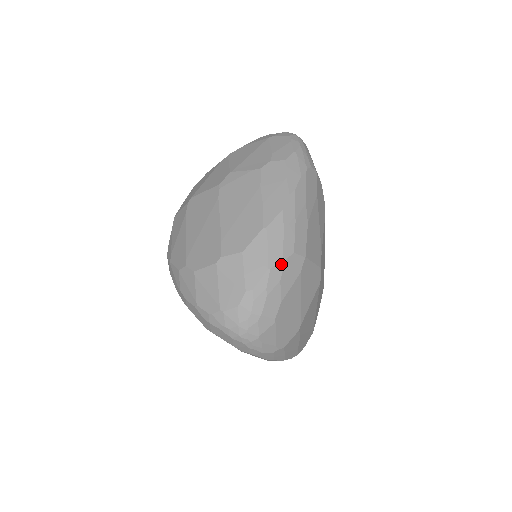
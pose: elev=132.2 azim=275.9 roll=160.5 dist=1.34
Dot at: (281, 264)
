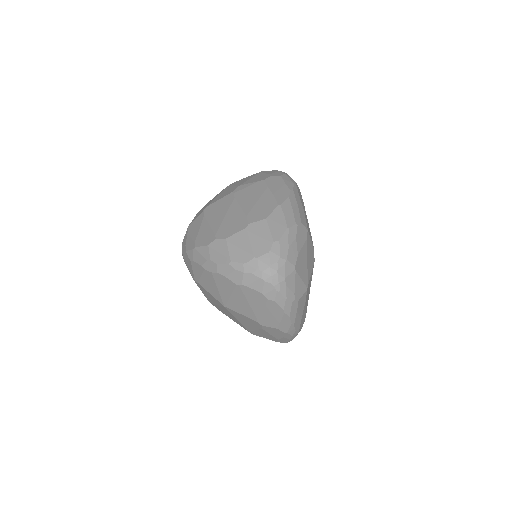
Dot at: (295, 227)
